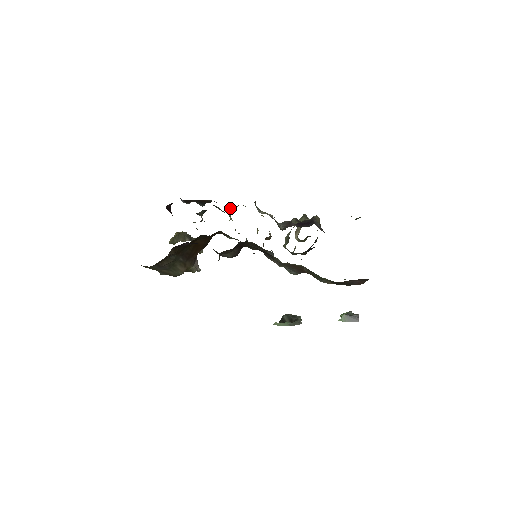
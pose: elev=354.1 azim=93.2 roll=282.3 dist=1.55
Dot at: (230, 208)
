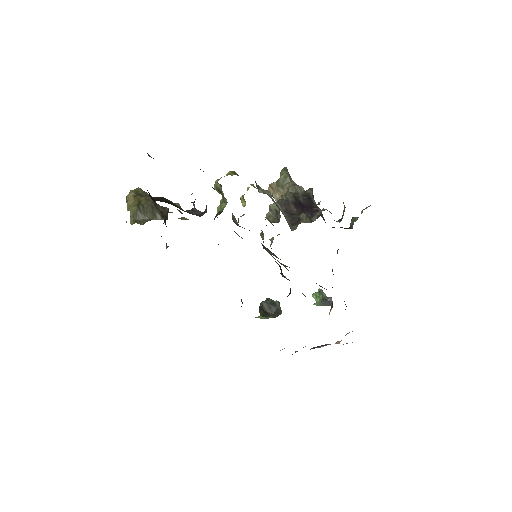
Dot at: (220, 178)
